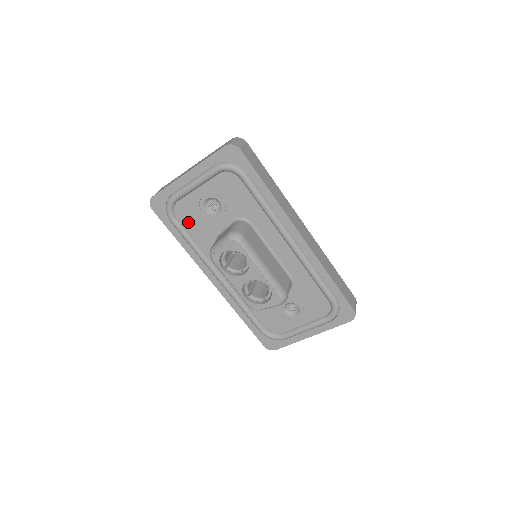
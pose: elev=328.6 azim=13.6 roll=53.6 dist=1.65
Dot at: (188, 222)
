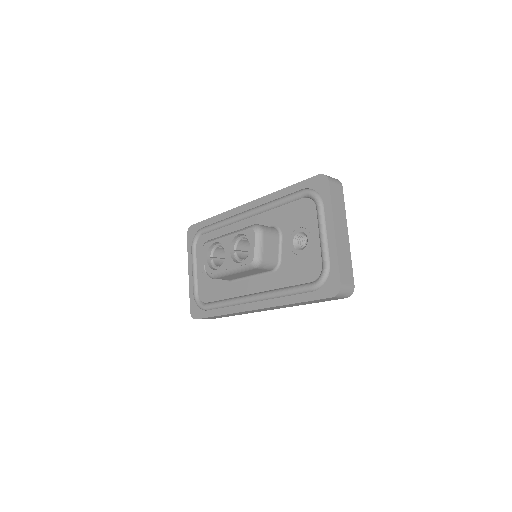
Dot at: (211, 295)
